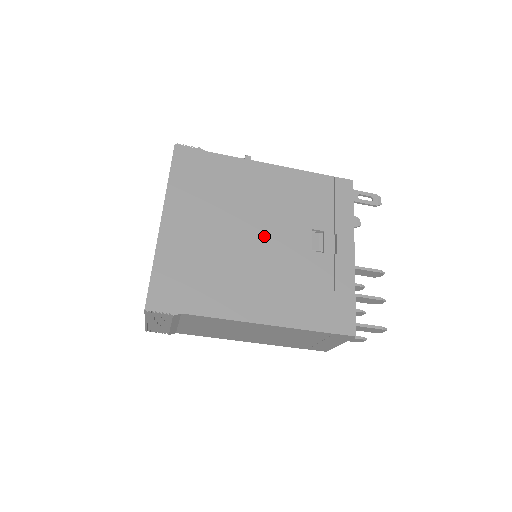
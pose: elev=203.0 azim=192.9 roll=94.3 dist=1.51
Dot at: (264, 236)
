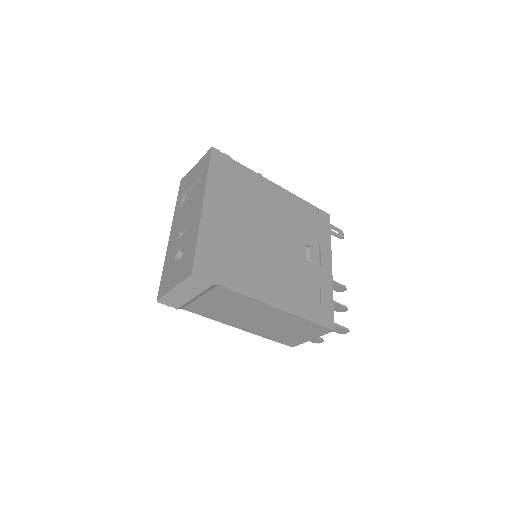
Dot at: (275, 239)
